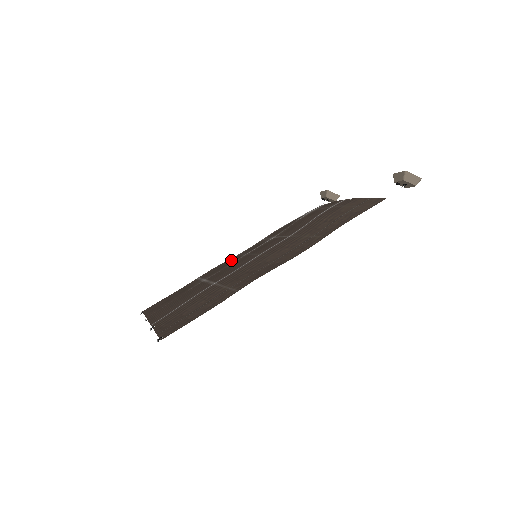
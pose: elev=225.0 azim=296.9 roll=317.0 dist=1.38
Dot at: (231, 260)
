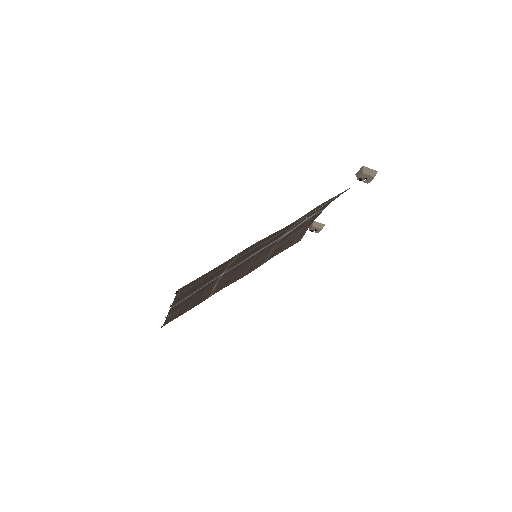
Dot at: (237, 277)
